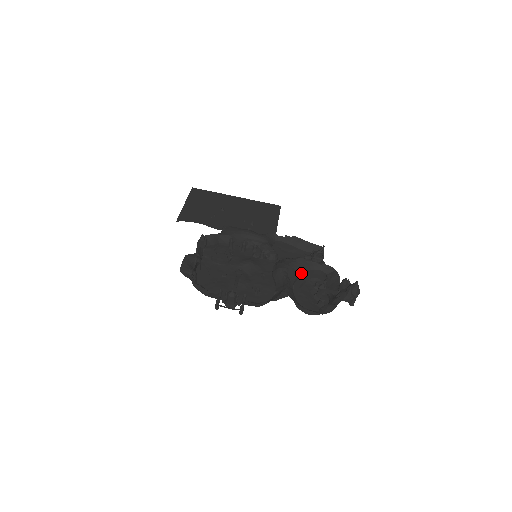
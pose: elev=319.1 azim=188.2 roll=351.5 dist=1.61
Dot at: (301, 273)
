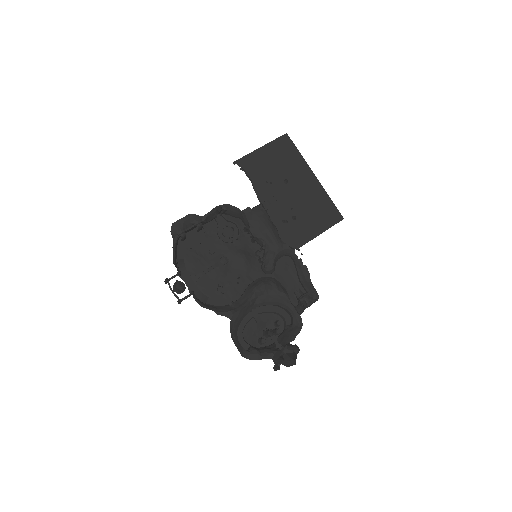
Dot at: (273, 304)
